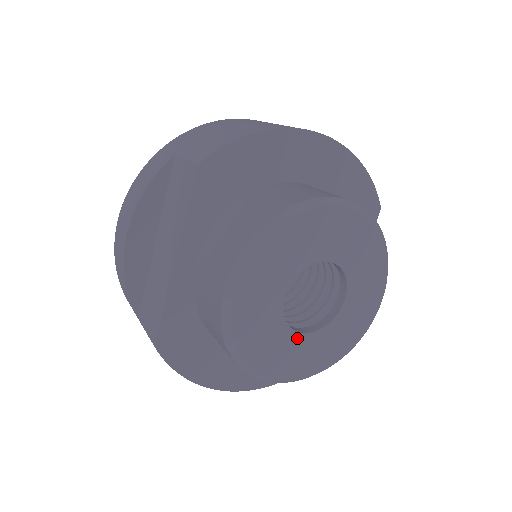
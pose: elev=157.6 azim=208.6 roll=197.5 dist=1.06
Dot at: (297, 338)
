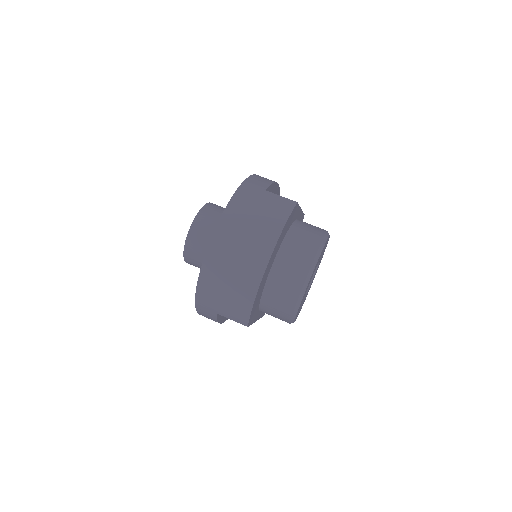
Dot at: occluded
